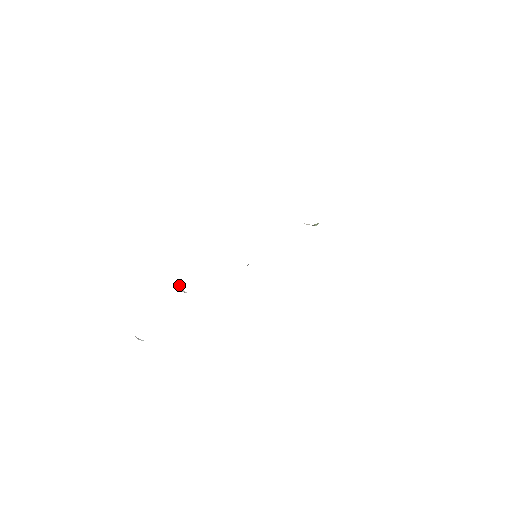
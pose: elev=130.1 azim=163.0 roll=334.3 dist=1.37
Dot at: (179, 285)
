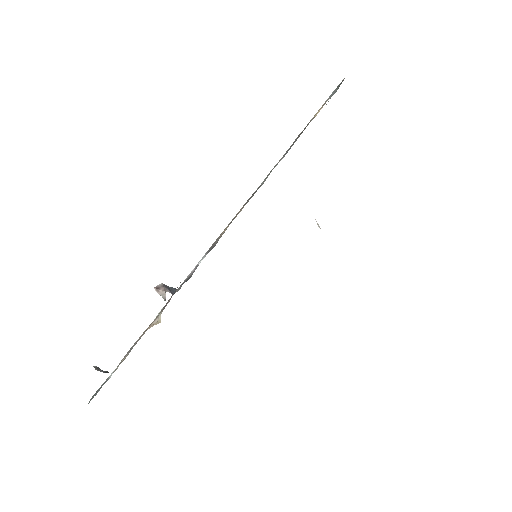
Dot at: (163, 294)
